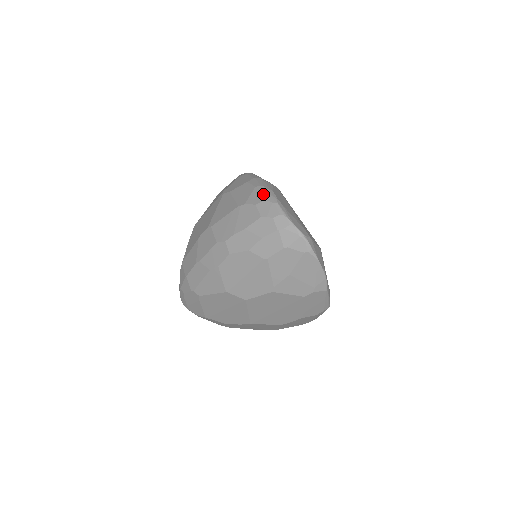
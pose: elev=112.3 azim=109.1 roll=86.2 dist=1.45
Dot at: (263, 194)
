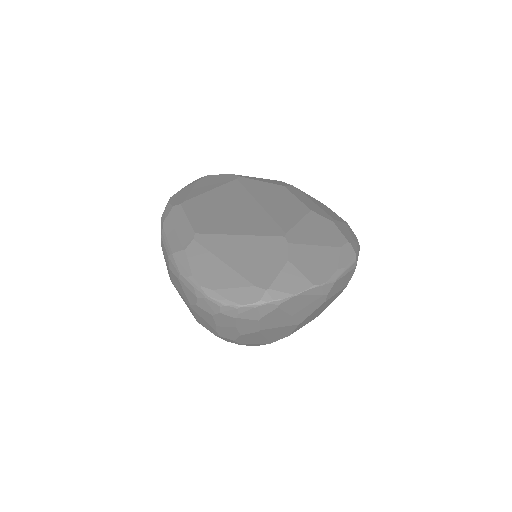
Dot at: (189, 289)
